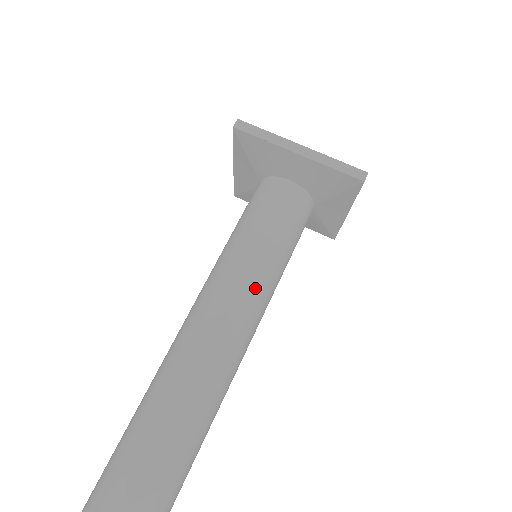
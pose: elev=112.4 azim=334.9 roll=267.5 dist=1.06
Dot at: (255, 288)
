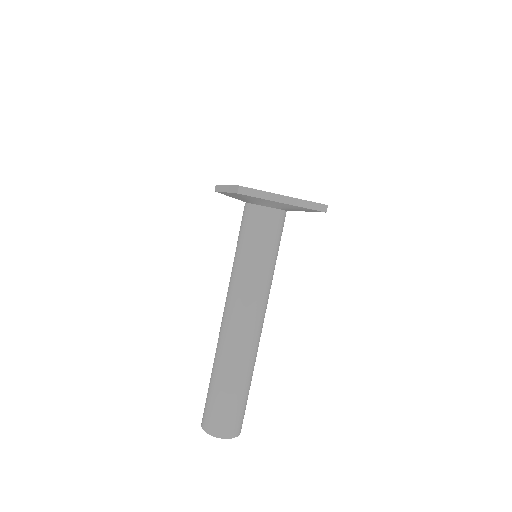
Dot at: (267, 286)
